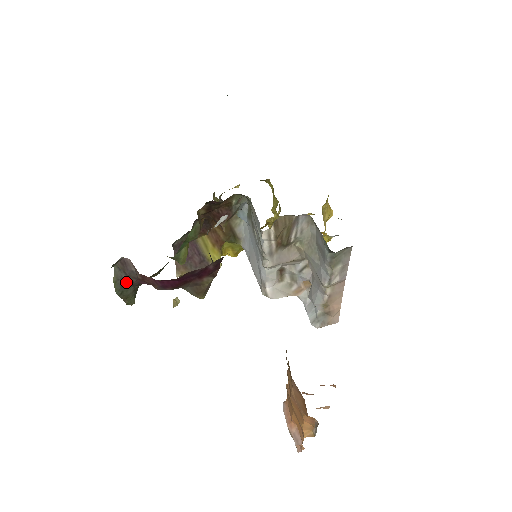
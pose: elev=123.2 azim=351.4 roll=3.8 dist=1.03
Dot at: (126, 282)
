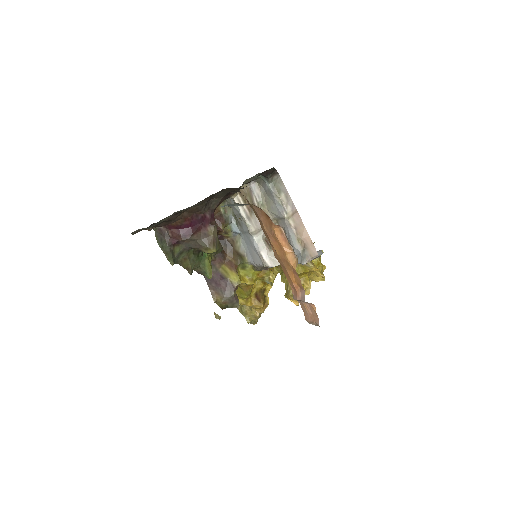
Dot at: (164, 241)
